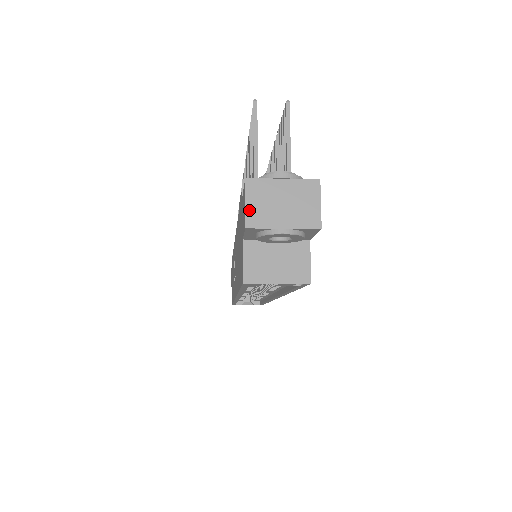
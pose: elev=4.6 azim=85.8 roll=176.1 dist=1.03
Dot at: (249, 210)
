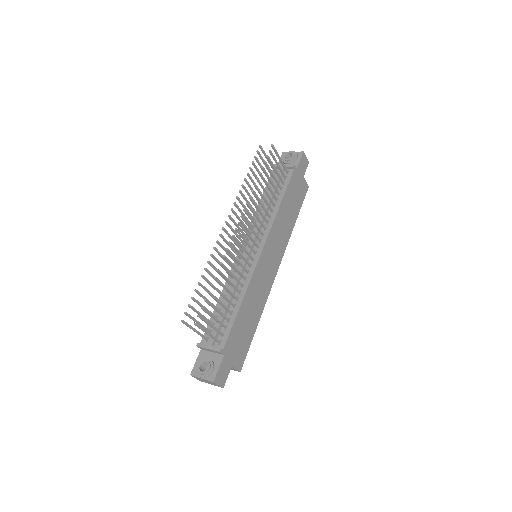
Dot at: (198, 379)
